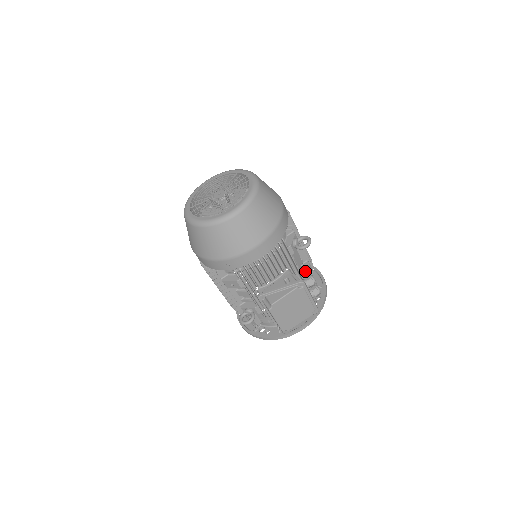
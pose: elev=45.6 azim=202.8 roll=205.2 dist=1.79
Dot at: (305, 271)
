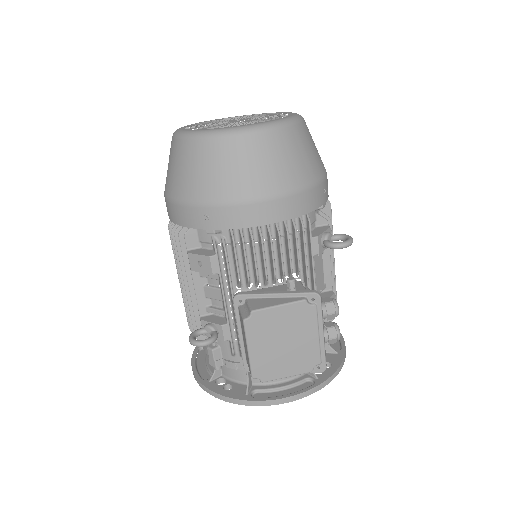
Dot at: occluded
